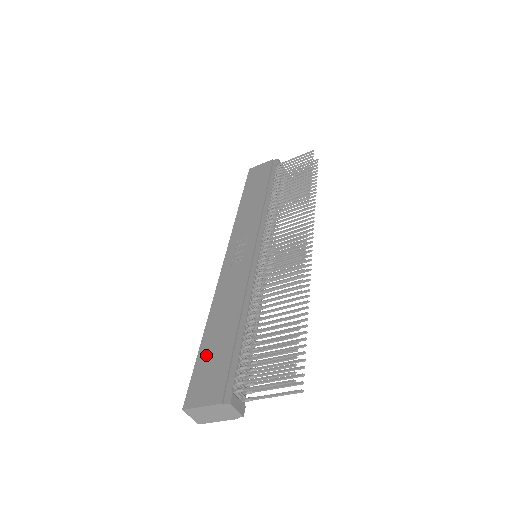
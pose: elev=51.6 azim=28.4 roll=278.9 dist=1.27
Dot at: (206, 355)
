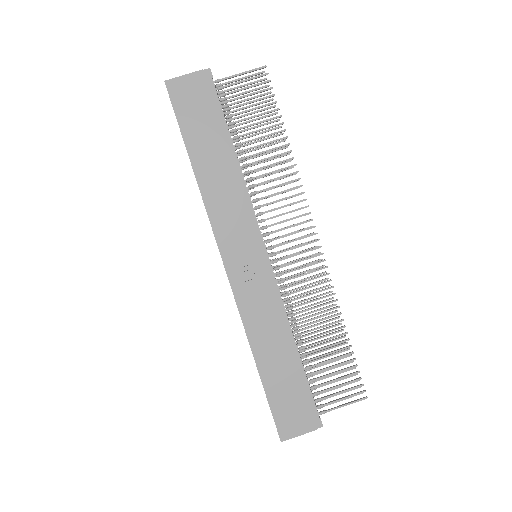
Dot at: (276, 392)
